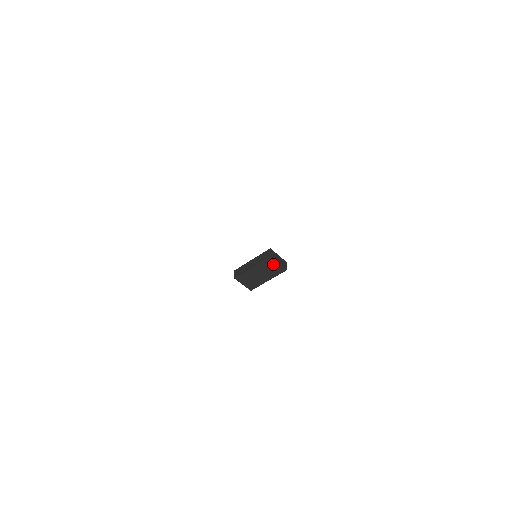
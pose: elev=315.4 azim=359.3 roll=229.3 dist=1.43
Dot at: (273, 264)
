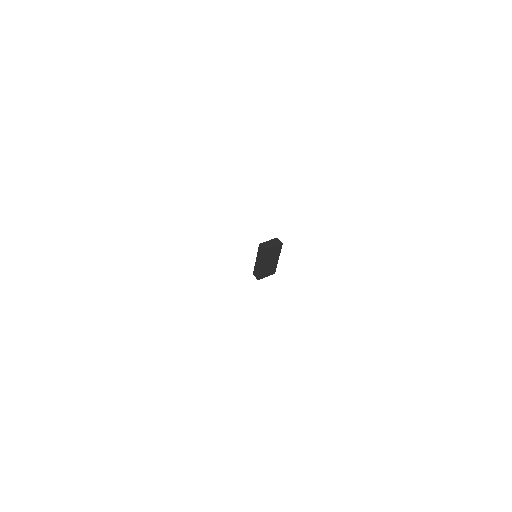
Dot at: (271, 251)
